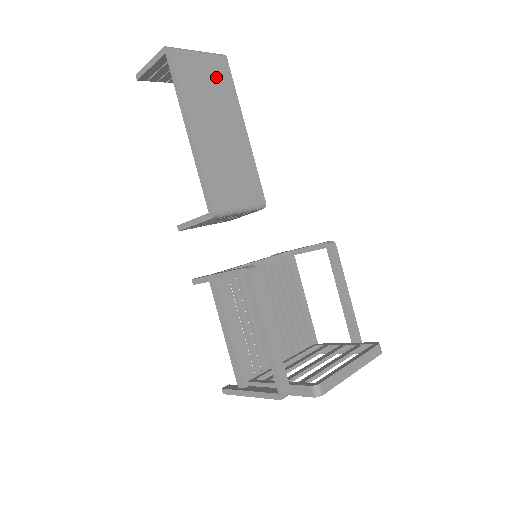
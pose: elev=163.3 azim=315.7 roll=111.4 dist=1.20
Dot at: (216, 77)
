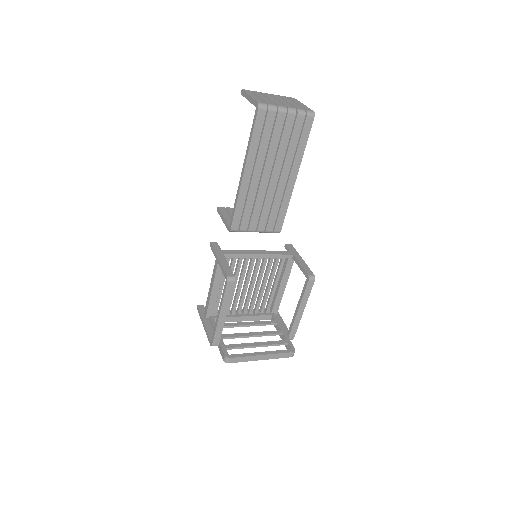
Dot at: (292, 133)
